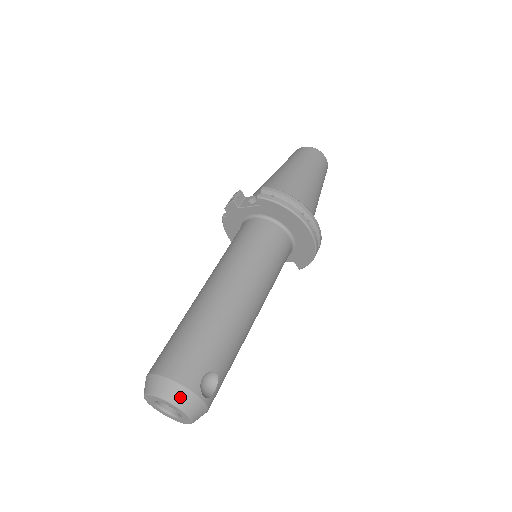
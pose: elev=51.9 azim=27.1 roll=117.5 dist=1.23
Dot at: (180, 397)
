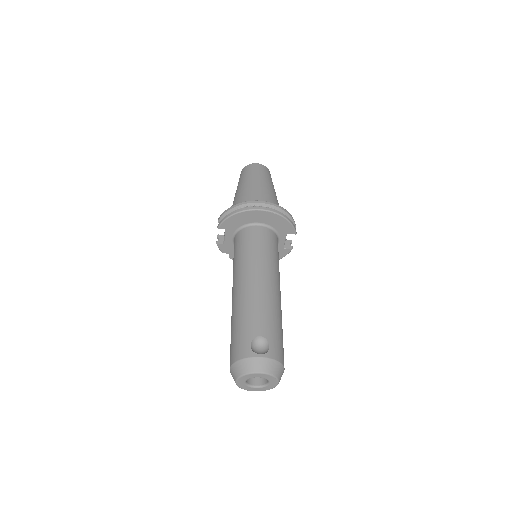
Dot at: (245, 367)
